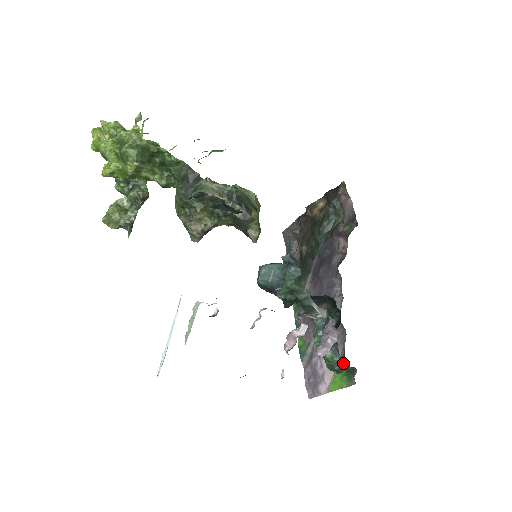
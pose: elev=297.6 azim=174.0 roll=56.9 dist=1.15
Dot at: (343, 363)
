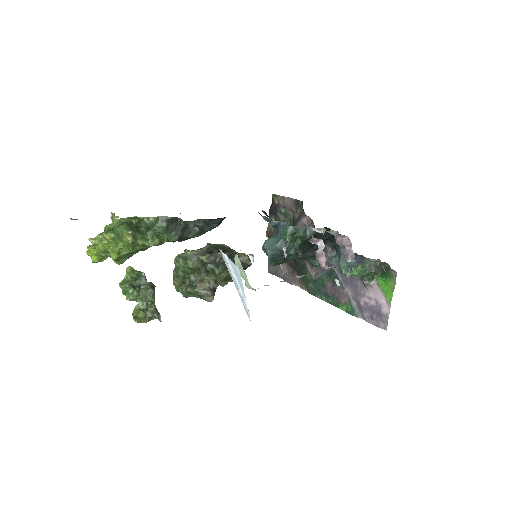
Dot at: (373, 262)
